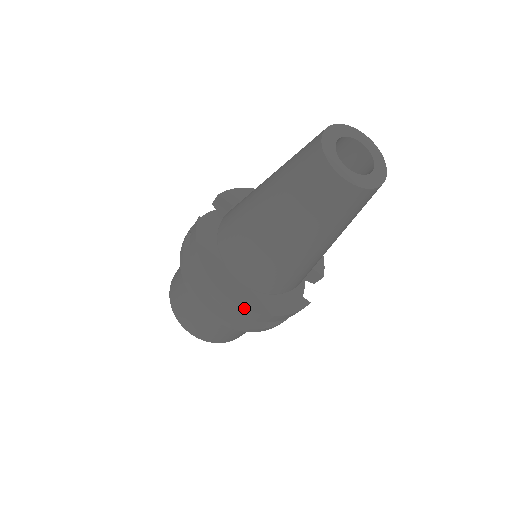
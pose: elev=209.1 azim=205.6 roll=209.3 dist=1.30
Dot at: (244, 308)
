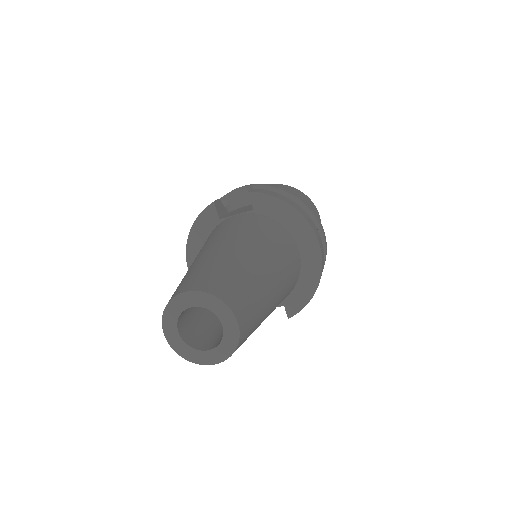
Dot at: occluded
